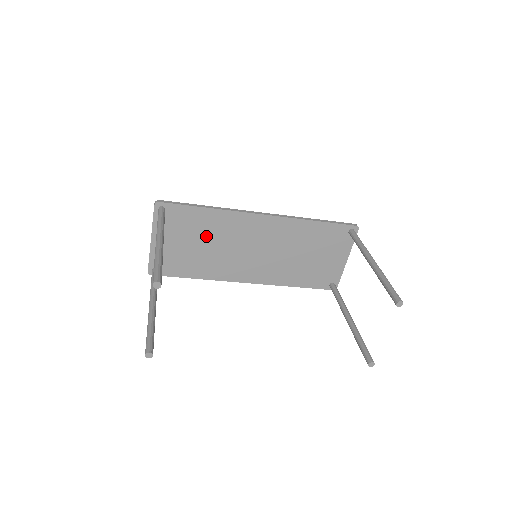
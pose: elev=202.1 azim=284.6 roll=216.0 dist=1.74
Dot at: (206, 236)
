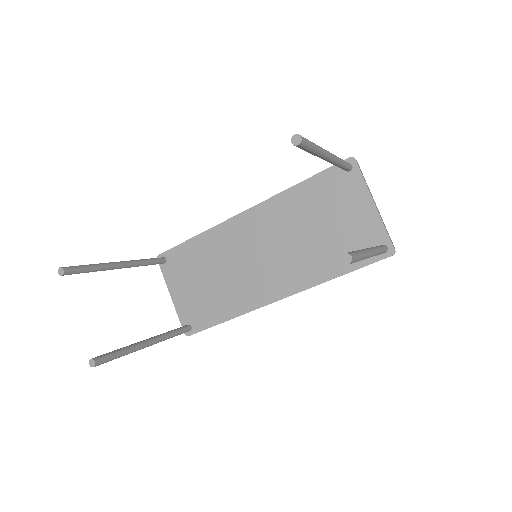
Dot at: (210, 266)
